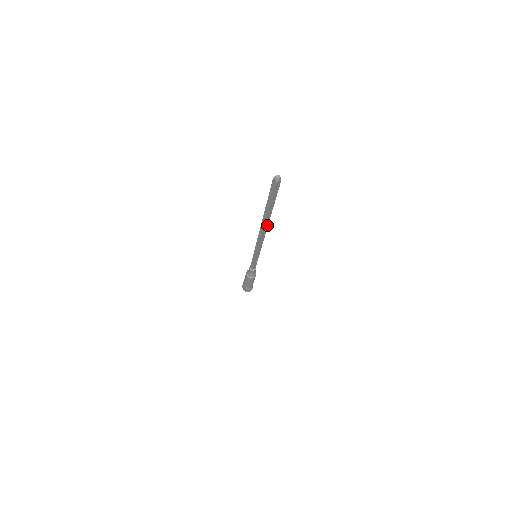
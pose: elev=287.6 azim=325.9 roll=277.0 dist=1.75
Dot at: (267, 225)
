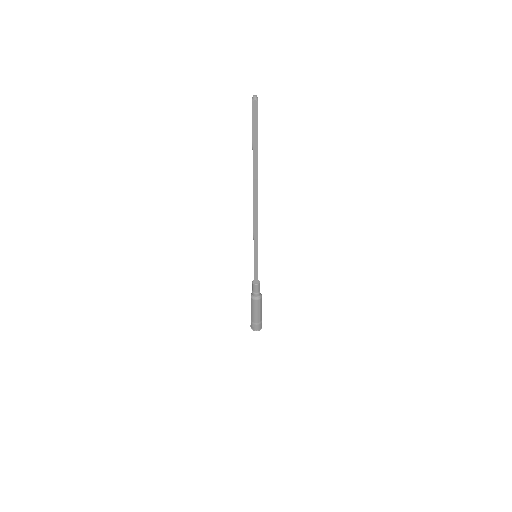
Dot at: (257, 188)
